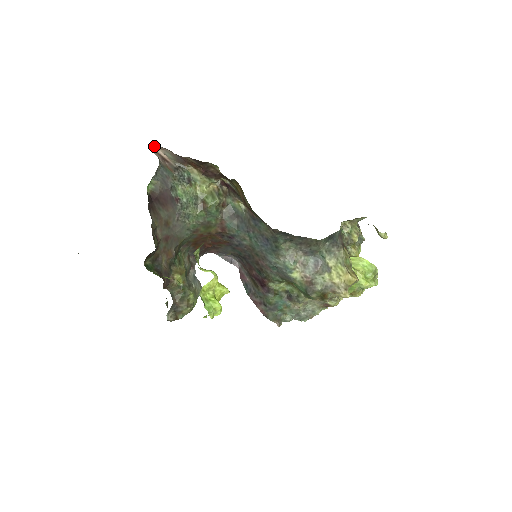
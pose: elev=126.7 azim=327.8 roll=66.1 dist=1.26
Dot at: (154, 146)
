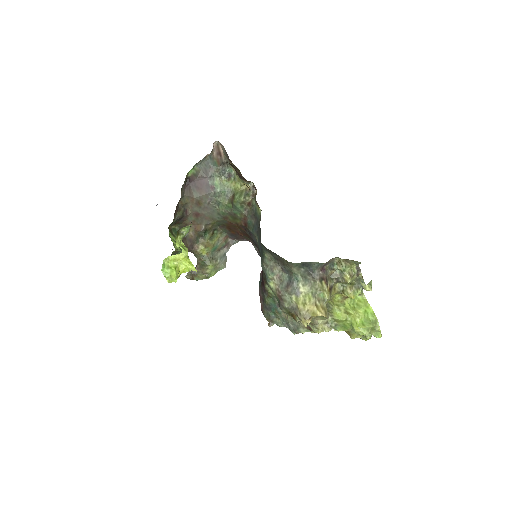
Dot at: (218, 141)
